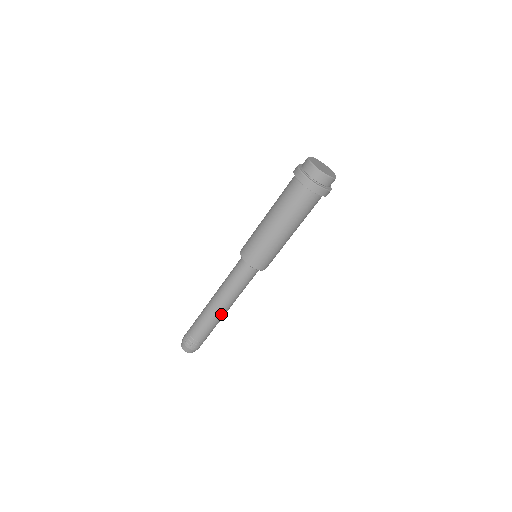
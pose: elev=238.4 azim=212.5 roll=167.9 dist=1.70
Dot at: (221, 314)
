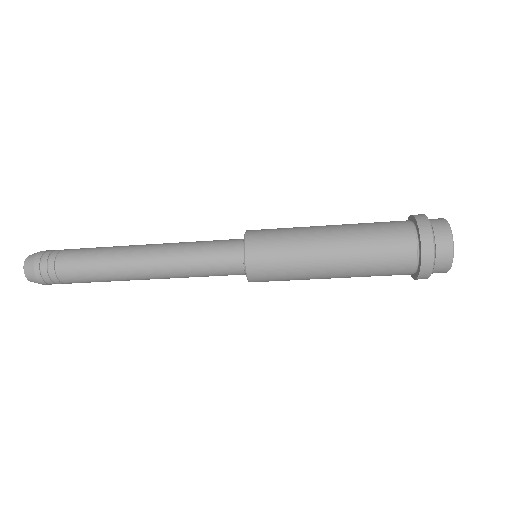
Dot at: (130, 272)
